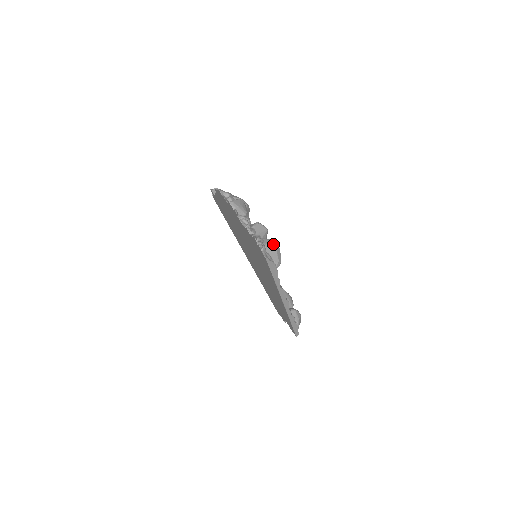
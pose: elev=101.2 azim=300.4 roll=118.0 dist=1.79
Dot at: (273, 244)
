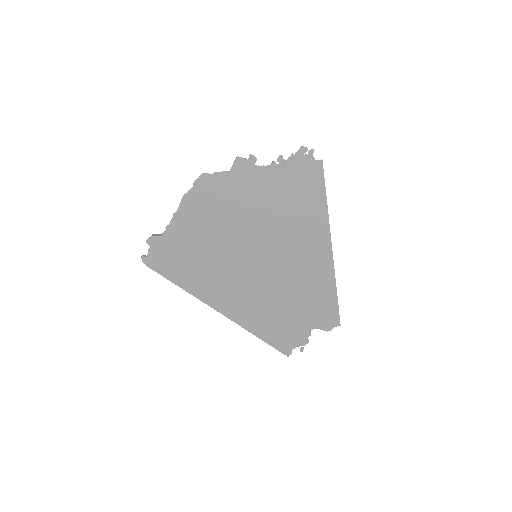
Dot at: occluded
